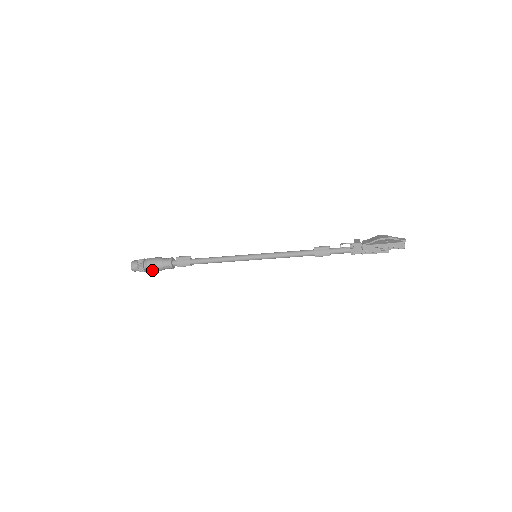
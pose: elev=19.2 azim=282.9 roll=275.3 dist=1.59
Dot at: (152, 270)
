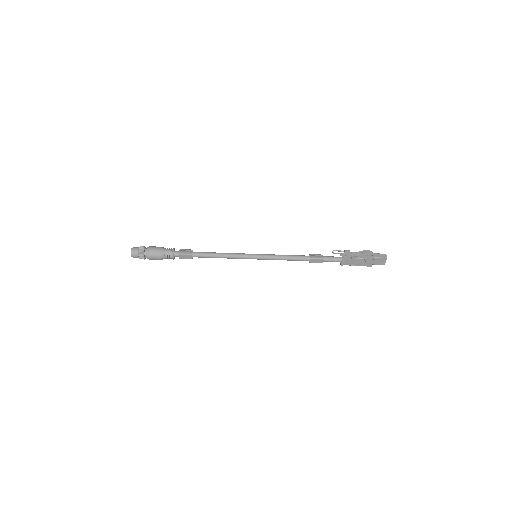
Dot at: (152, 252)
